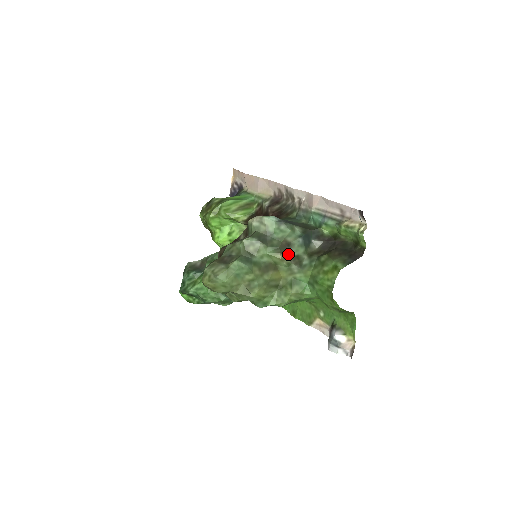
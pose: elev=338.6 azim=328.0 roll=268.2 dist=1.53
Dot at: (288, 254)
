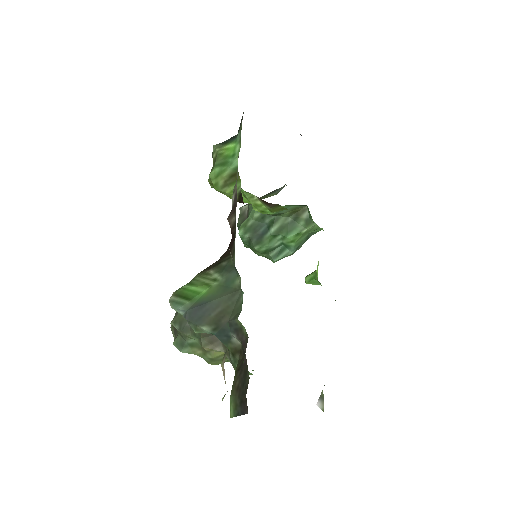
Dot at: (217, 341)
